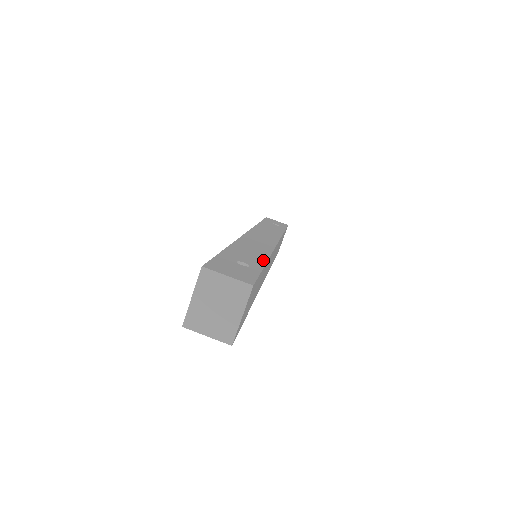
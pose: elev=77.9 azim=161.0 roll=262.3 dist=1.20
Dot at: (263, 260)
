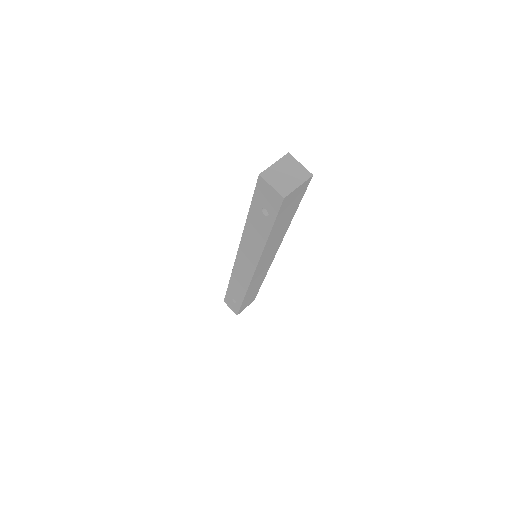
Dot at: occluded
